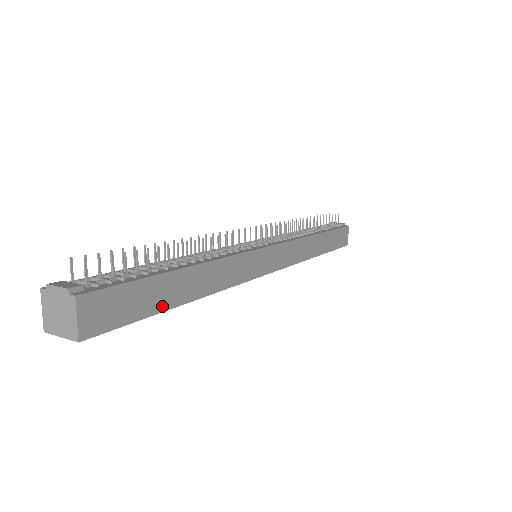
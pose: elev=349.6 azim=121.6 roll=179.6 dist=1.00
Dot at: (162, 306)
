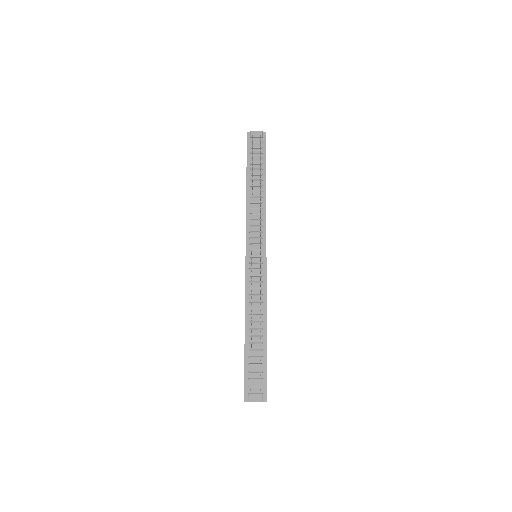
Dot at: occluded
